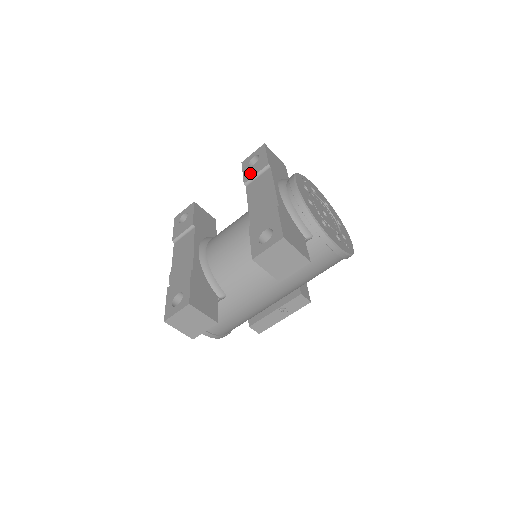
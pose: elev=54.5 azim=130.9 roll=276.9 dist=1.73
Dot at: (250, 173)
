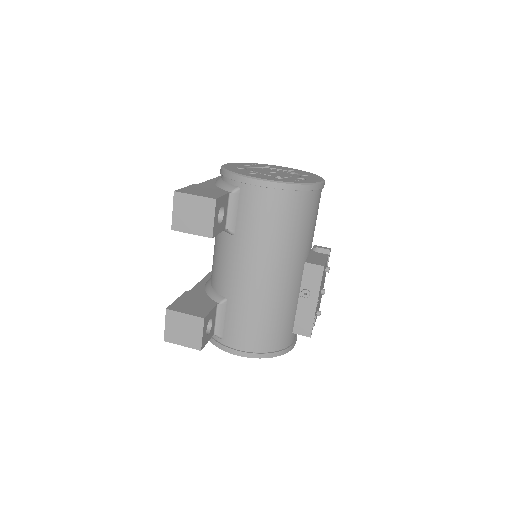
Dot at: occluded
